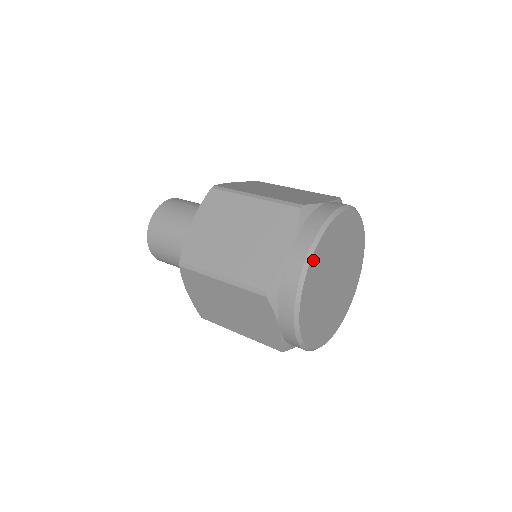
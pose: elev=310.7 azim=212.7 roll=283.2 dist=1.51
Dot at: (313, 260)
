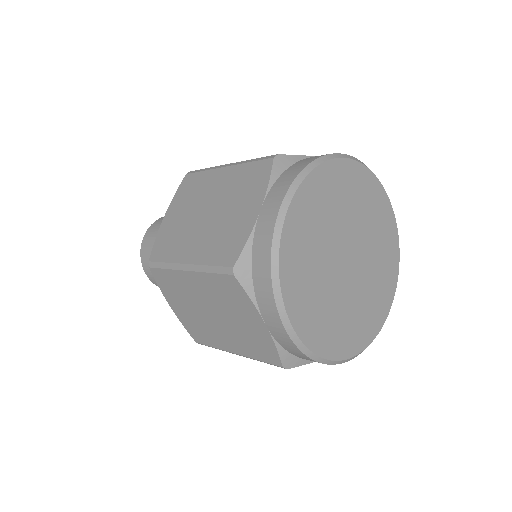
Dot at: (296, 321)
